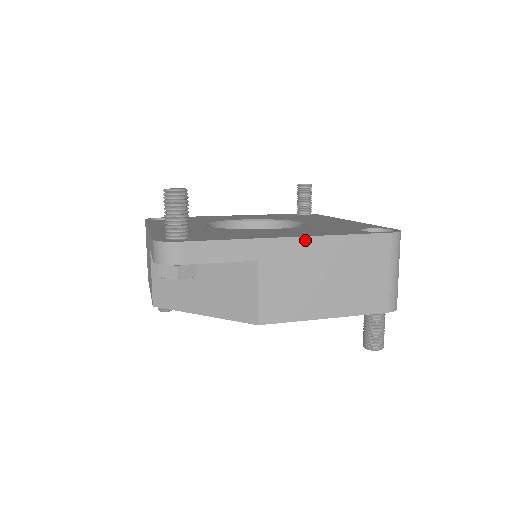
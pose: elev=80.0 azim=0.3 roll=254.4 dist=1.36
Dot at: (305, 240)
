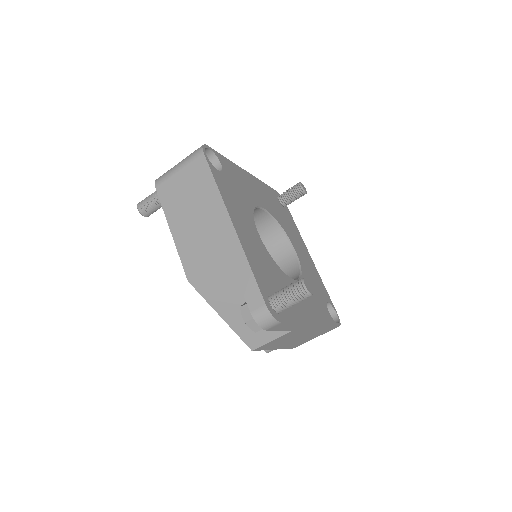
Dot at: (316, 326)
